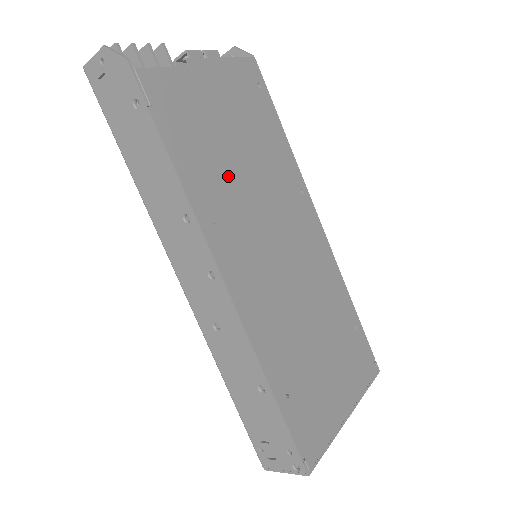
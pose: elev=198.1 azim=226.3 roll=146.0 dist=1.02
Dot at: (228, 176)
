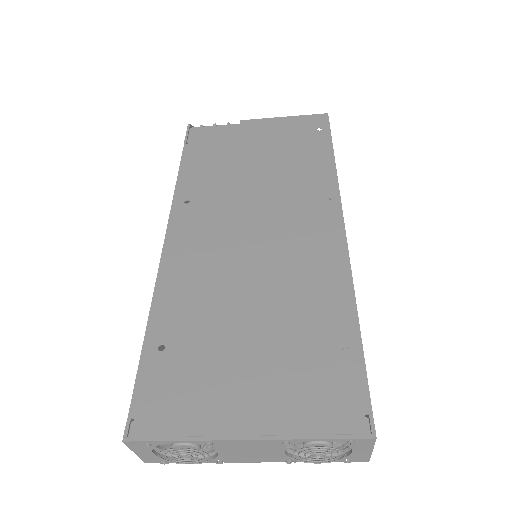
Dot at: (228, 179)
